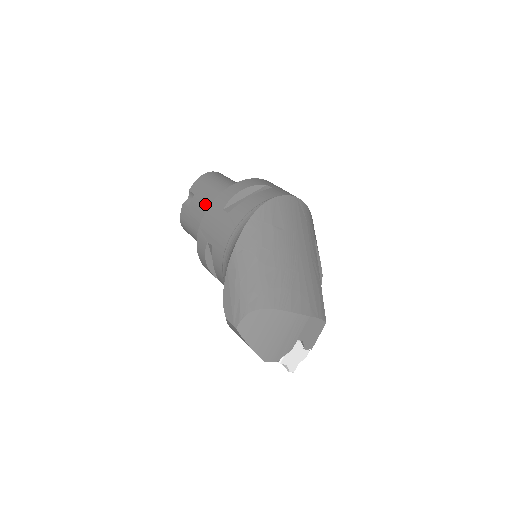
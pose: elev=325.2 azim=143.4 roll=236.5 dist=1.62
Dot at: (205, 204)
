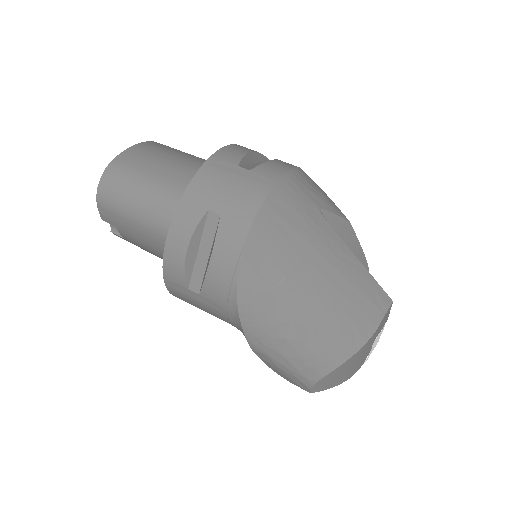
Dot at: (144, 243)
